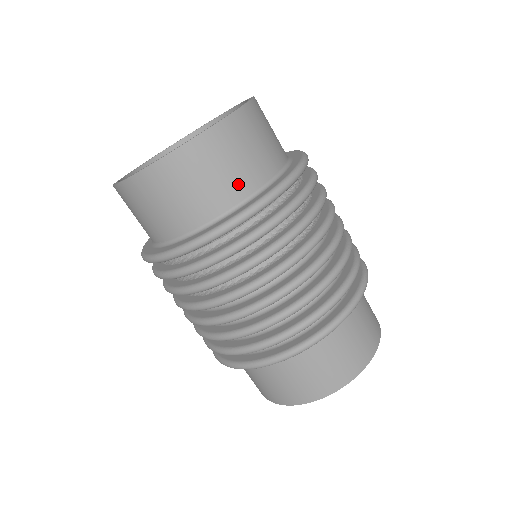
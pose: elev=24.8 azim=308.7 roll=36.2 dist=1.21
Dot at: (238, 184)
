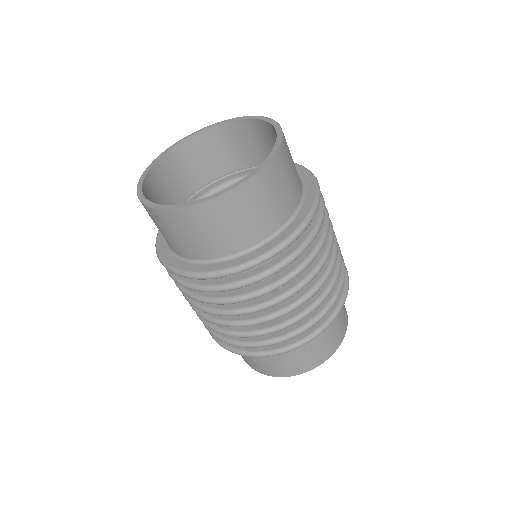
Dot at: (286, 206)
